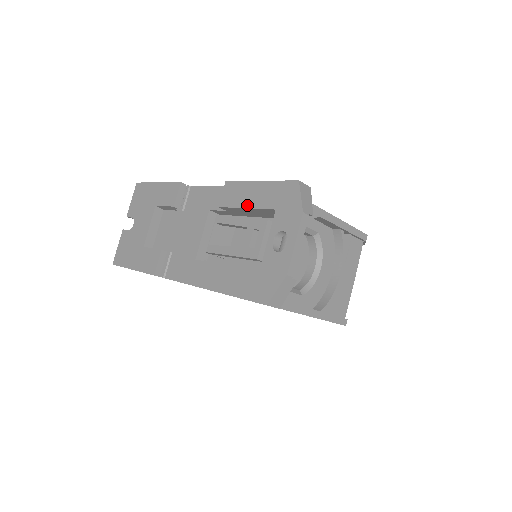
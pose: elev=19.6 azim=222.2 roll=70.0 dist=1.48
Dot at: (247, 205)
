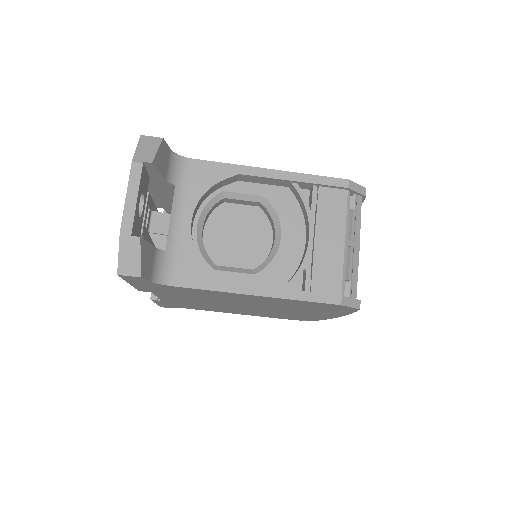
Dot at: occluded
